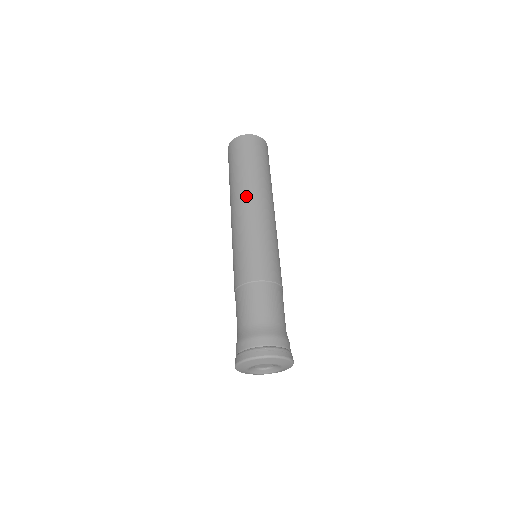
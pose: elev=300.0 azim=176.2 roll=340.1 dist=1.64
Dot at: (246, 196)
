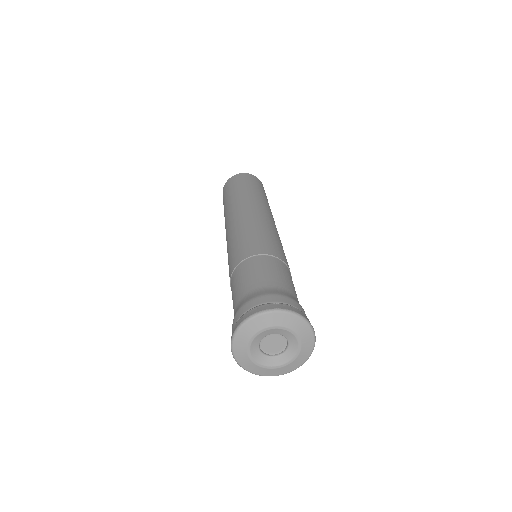
Dot at: (231, 211)
